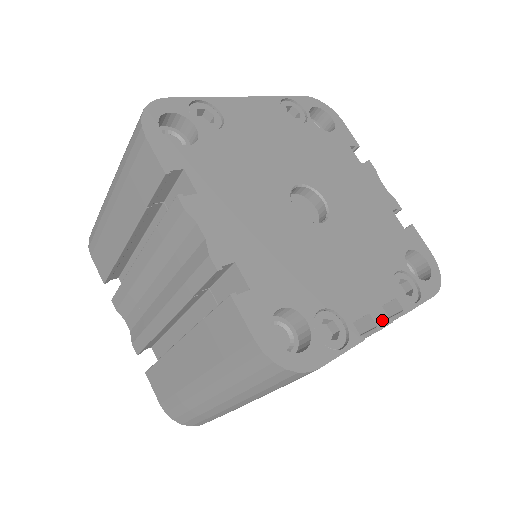
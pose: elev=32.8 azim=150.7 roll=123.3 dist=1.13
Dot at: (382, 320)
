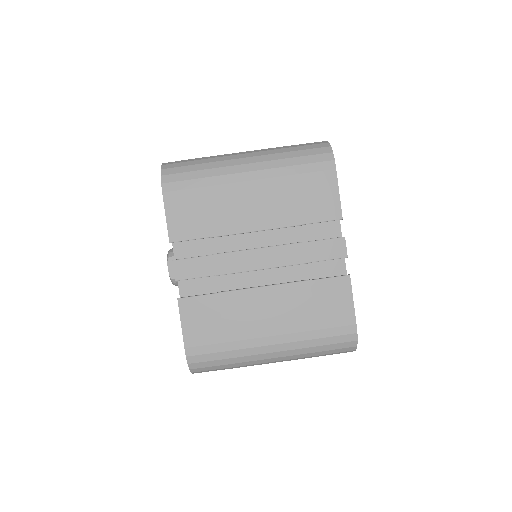
Dot at: (345, 247)
